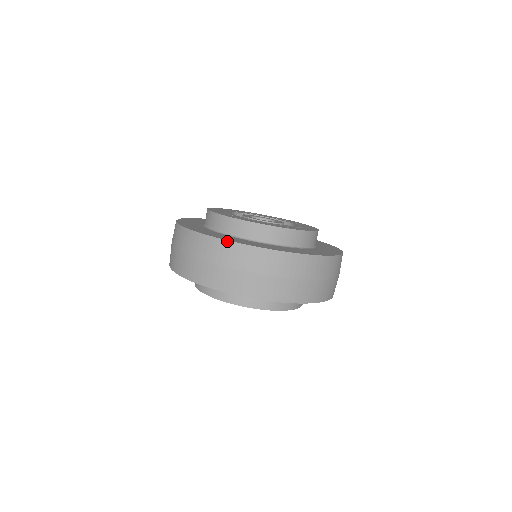
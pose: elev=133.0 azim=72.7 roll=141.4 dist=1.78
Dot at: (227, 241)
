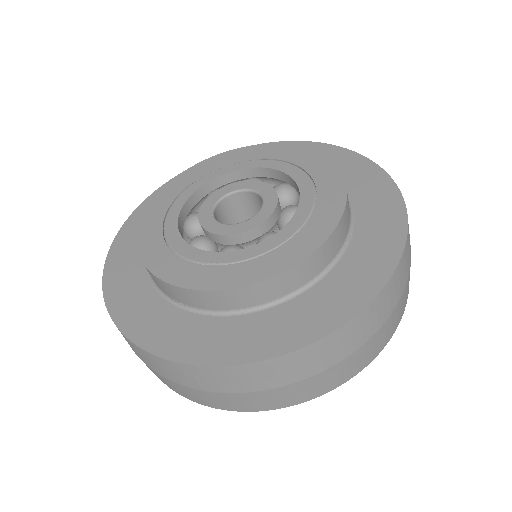
Dot at: (273, 359)
